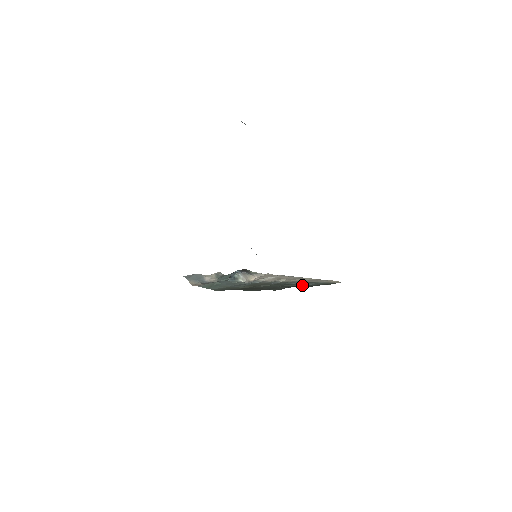
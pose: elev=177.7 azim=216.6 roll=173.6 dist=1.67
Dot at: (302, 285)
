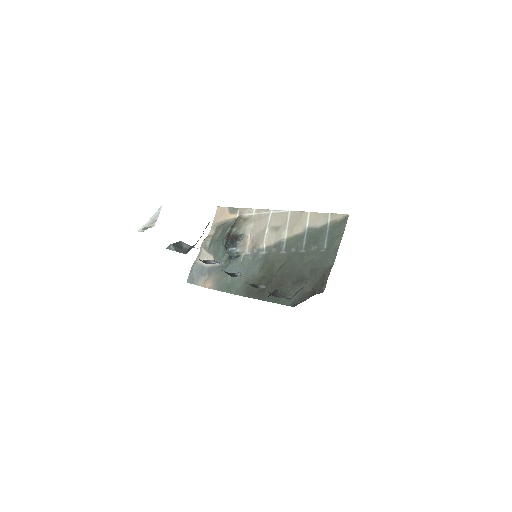
Dot at: (320, 251)
